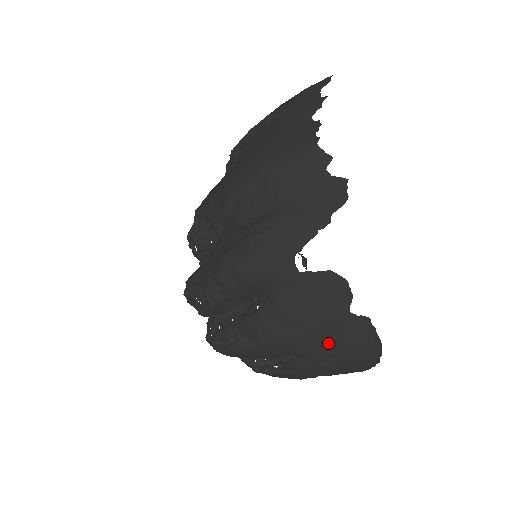
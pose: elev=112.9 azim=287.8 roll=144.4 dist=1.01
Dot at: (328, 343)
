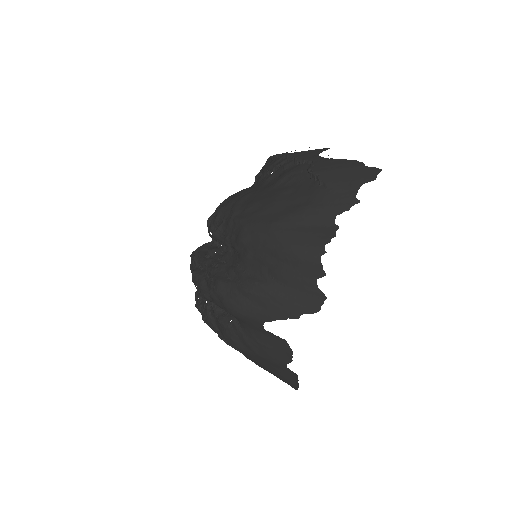
Dot at: (267, 366)
